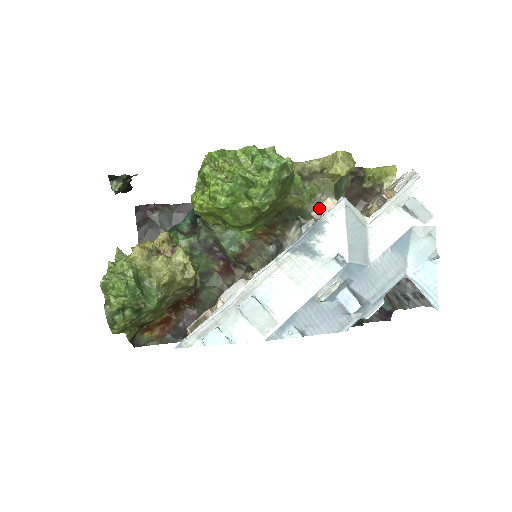
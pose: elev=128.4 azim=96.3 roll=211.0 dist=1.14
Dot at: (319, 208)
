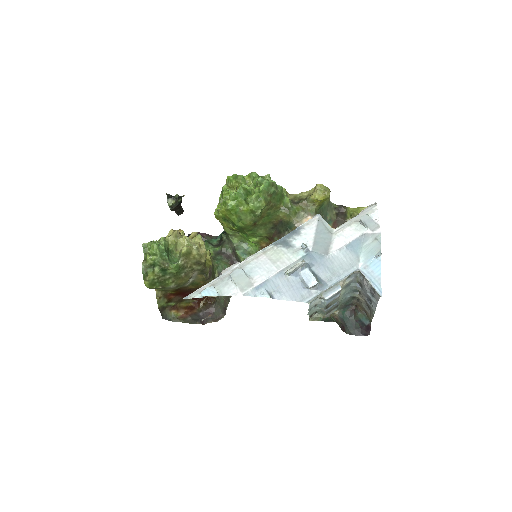
Dot at: (301, 222)
